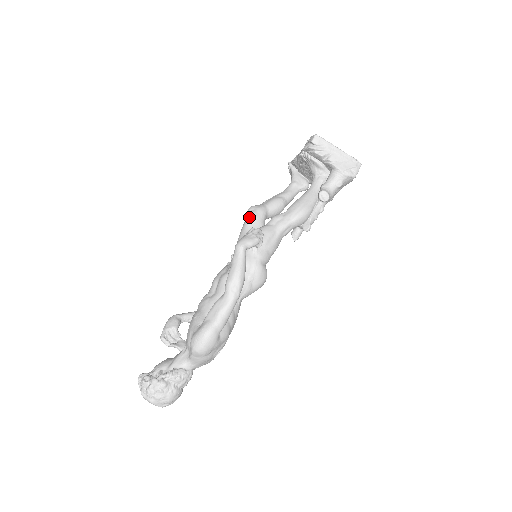
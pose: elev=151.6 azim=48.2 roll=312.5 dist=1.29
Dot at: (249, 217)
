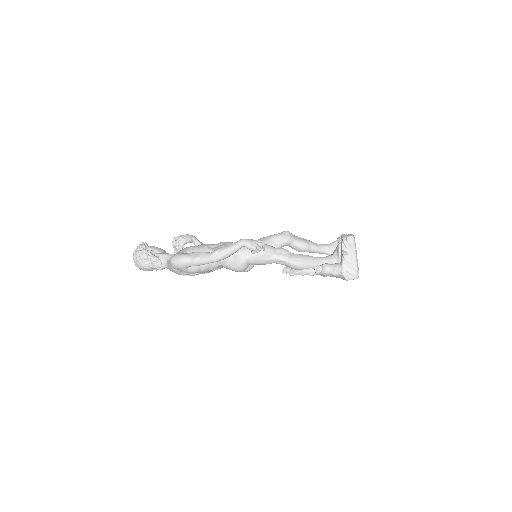
Dot at: (278, 235)
